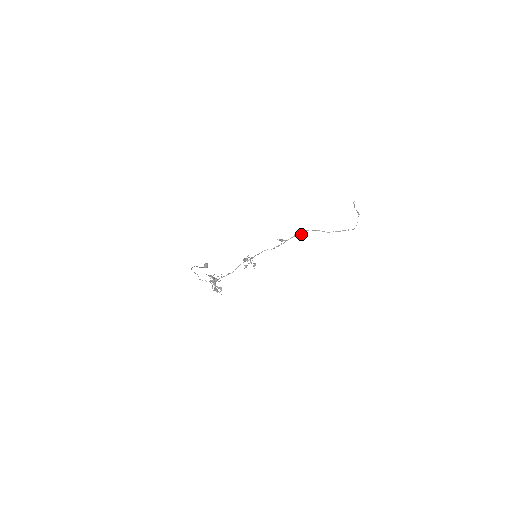
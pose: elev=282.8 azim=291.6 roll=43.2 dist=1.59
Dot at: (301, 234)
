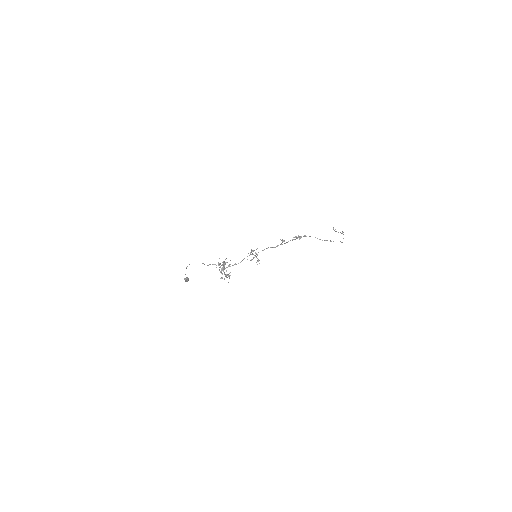
Dot at: (299, 239)
